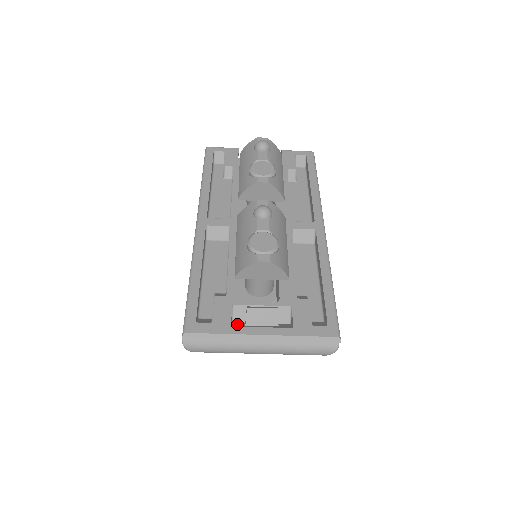
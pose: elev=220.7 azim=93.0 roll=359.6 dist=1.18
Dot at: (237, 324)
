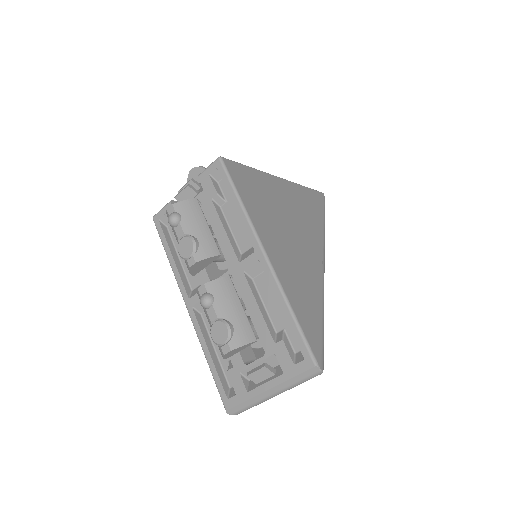
Dot at: (251, 385)
